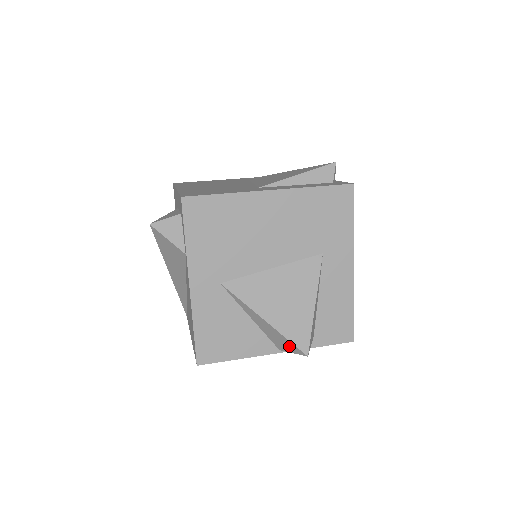
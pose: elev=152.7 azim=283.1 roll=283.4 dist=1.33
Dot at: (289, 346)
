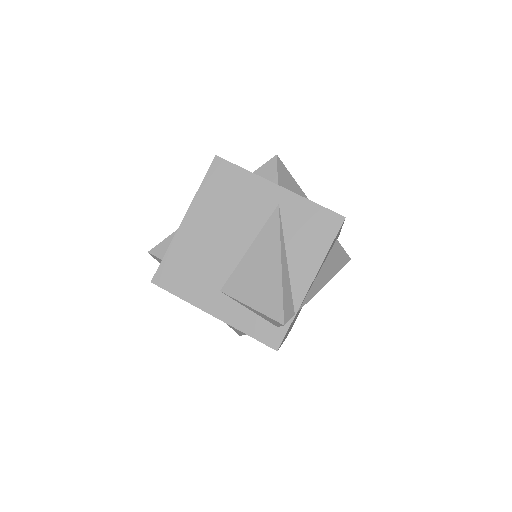
Dot at: occluded
